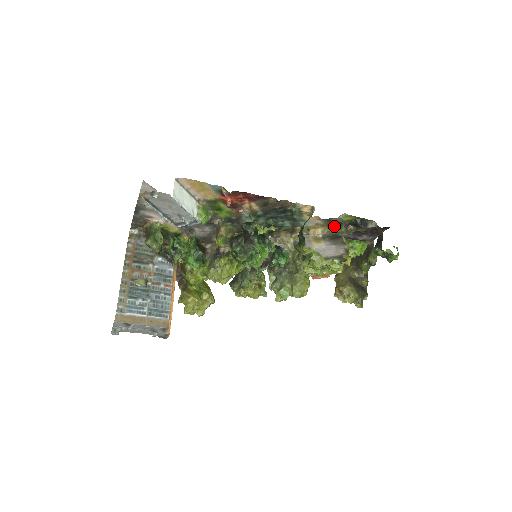
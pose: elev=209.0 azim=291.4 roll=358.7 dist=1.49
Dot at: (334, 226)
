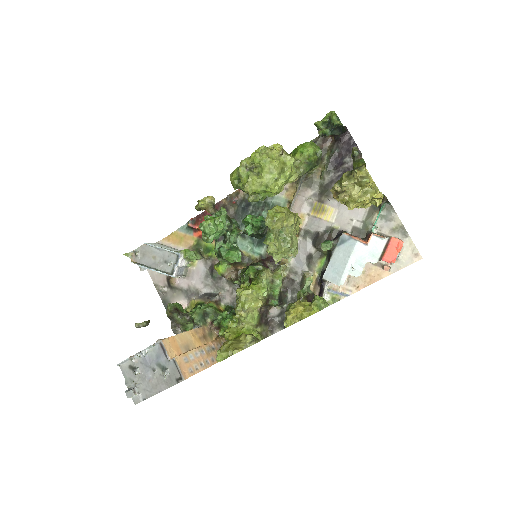
Dot at: occluded
